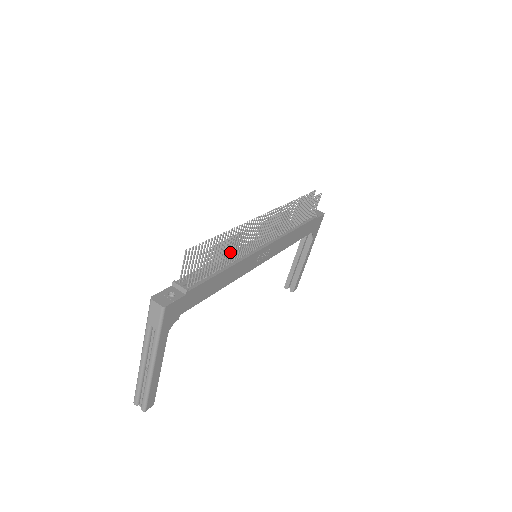
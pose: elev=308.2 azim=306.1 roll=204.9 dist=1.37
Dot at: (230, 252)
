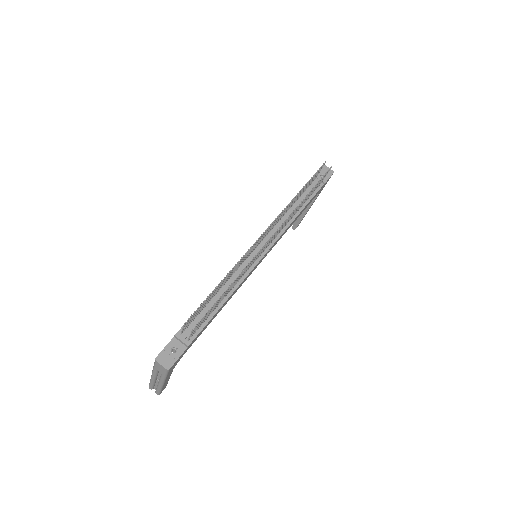
Dot at: occluded
